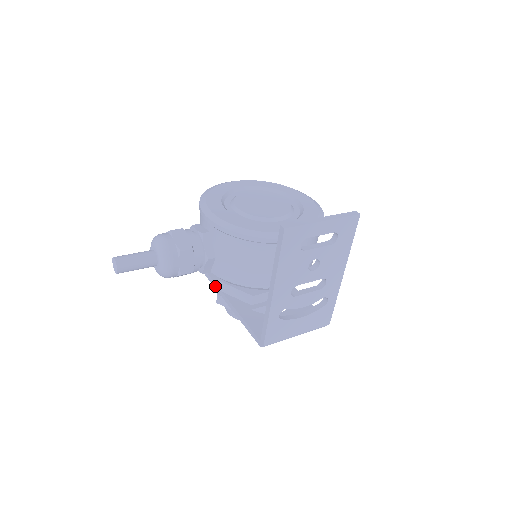
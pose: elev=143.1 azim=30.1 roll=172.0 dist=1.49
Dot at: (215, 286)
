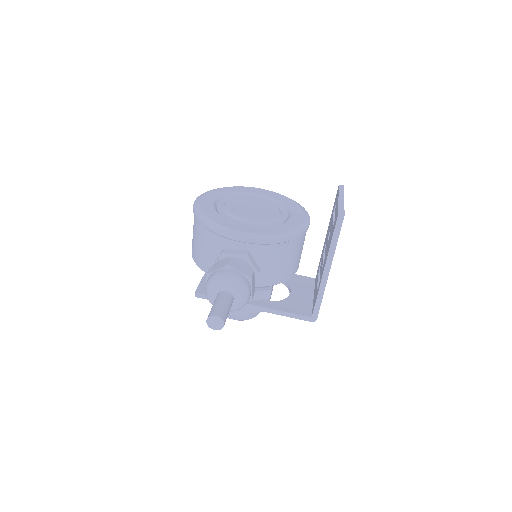
Dot at: occluded
